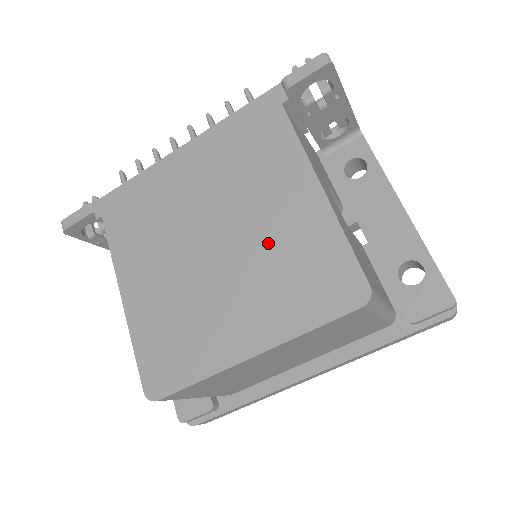
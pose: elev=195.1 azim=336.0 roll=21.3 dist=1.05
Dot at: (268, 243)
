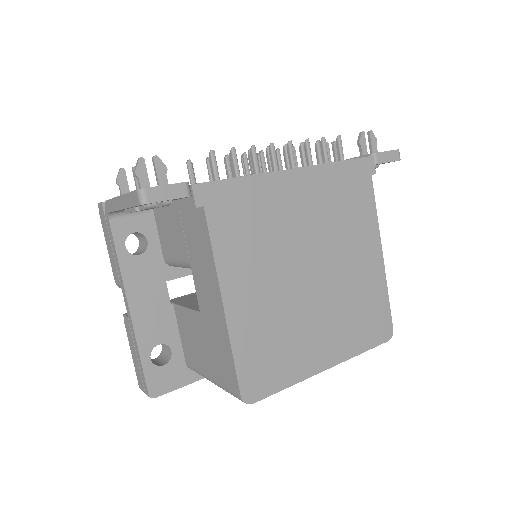
Dot at: (348, 286)
